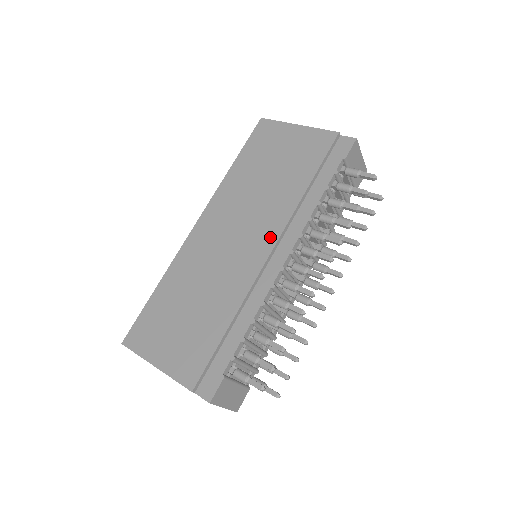
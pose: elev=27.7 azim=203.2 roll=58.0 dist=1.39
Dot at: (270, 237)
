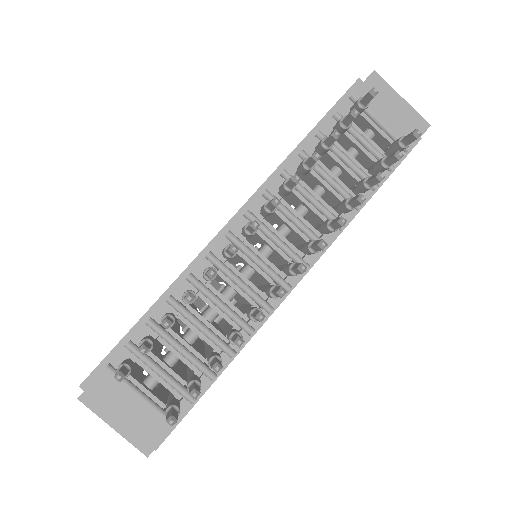
Dot at: occluded
